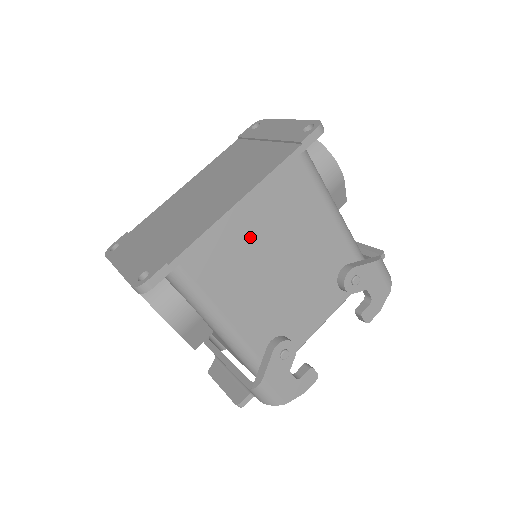
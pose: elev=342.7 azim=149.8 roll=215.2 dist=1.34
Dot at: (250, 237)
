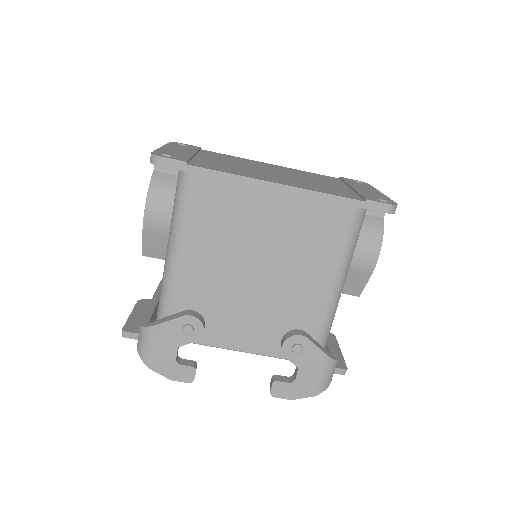
Dot at: (259, 218)
